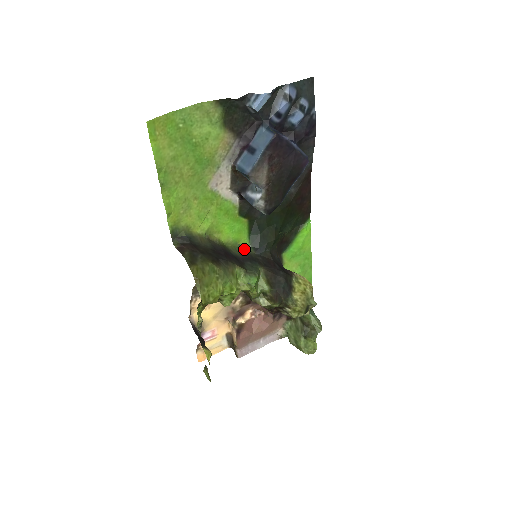
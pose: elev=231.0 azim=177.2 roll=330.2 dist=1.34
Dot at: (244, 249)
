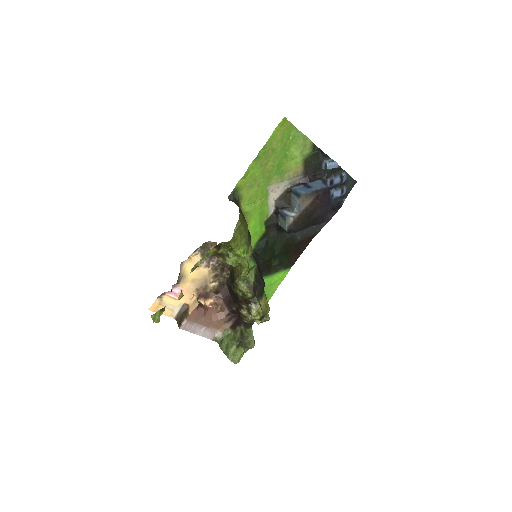
Dot at: occluded
